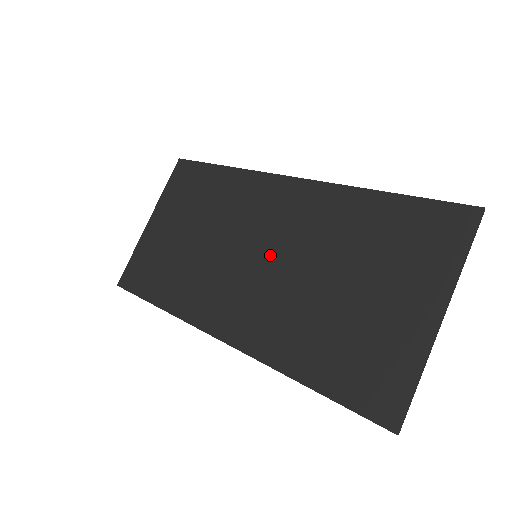
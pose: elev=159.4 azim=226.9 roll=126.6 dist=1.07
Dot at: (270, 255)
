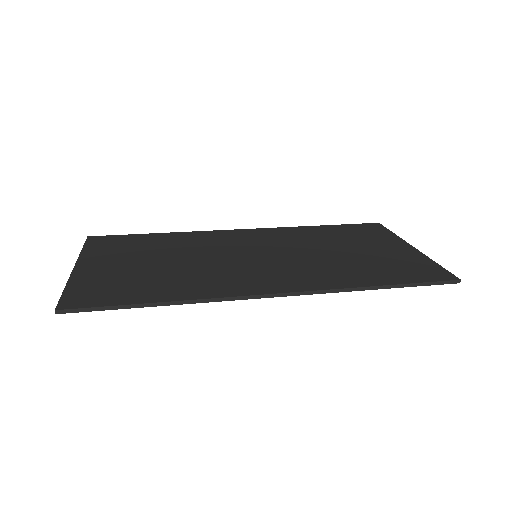
Dot at: (270, 253)
